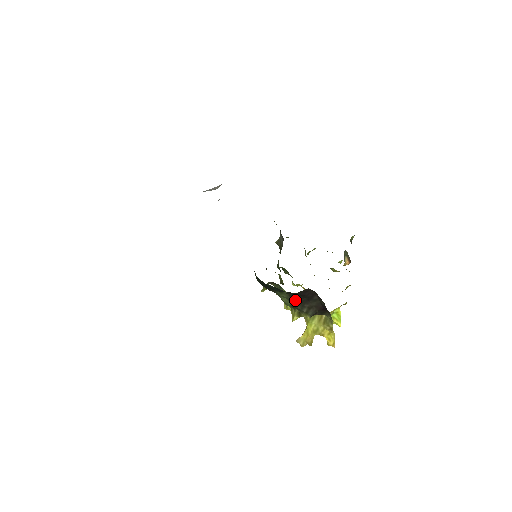
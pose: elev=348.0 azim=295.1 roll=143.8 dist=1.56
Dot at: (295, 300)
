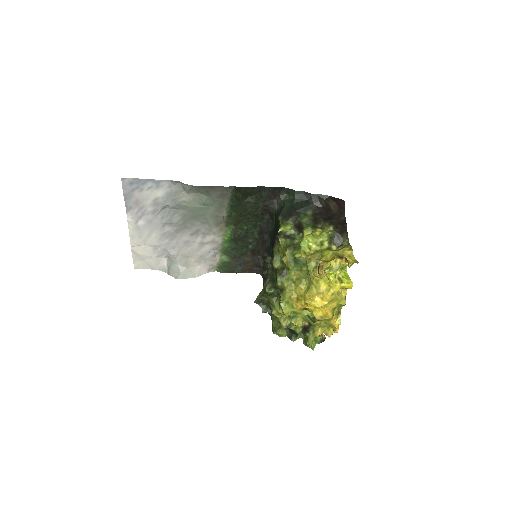
Dot at: (318, 217)
